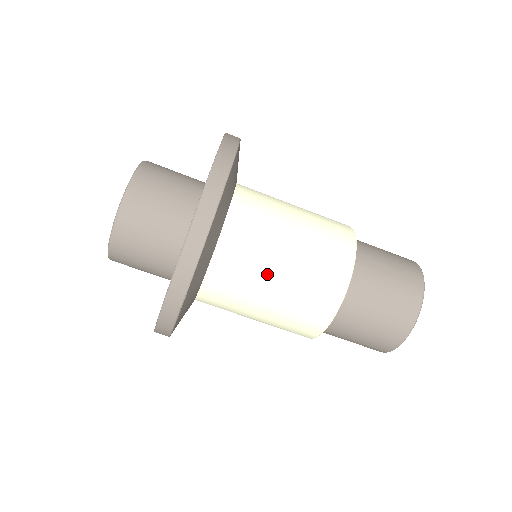
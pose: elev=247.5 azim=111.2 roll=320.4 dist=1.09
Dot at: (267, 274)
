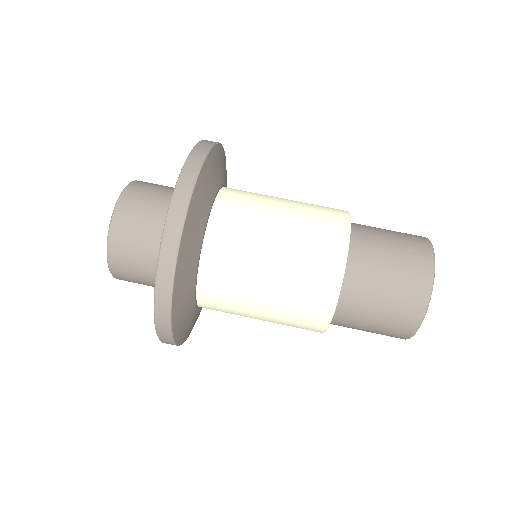
Dot at: (253, 288)
